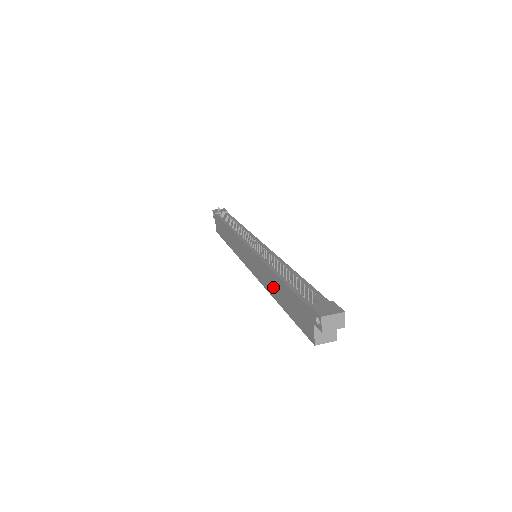
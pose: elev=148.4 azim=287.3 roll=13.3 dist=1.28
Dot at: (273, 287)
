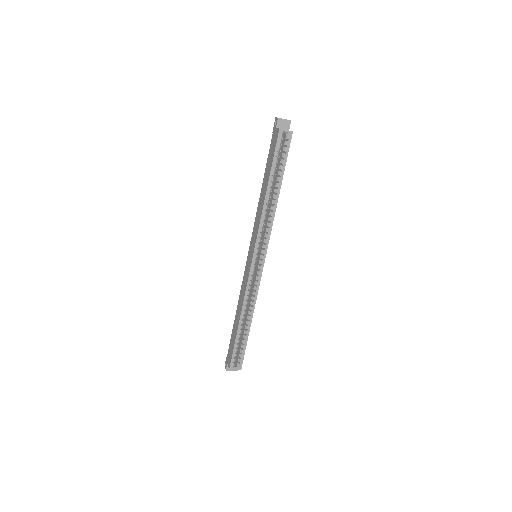
Dot at: (262, 198)
